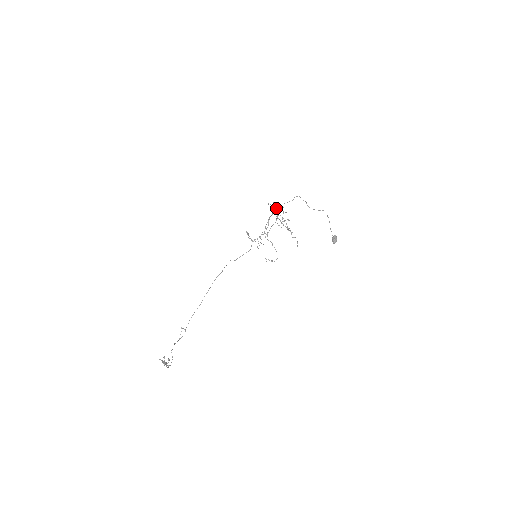
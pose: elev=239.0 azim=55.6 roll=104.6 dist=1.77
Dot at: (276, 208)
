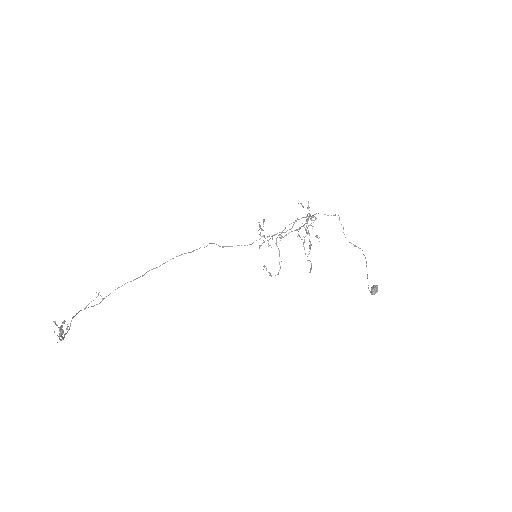
Dot at: occluded
